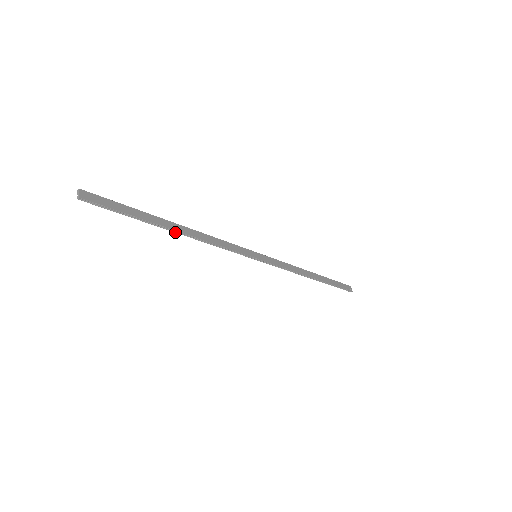
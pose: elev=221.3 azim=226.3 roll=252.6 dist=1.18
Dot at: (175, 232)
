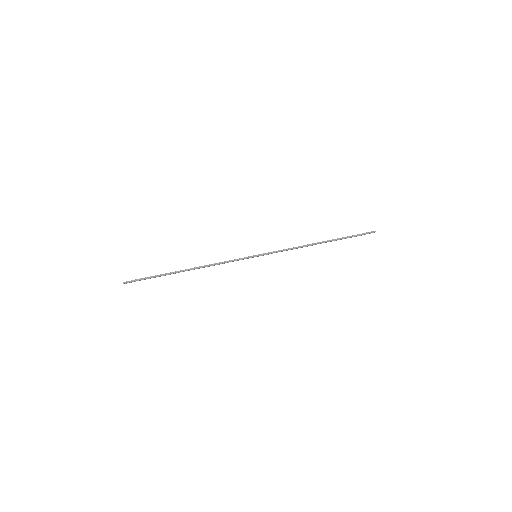
Dot at: occluded
